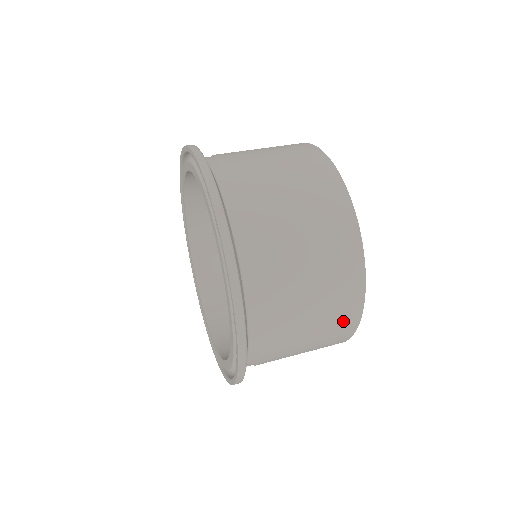
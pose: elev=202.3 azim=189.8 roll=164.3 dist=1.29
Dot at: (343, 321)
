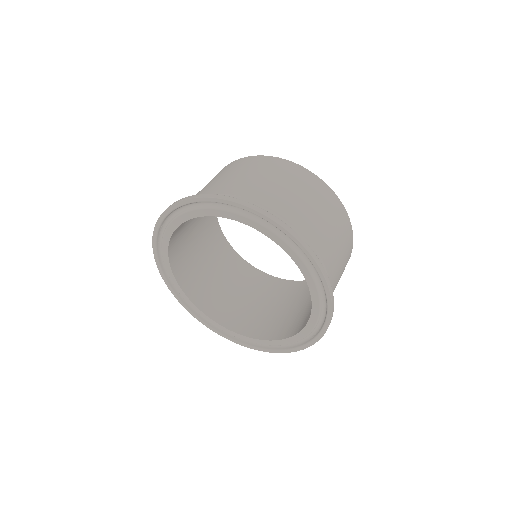
Dot at: (346, 231)
